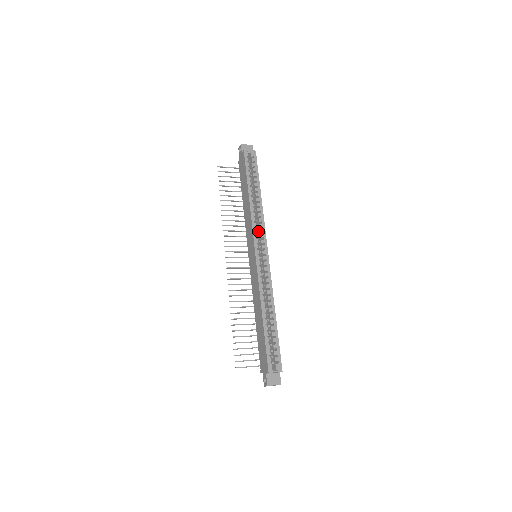
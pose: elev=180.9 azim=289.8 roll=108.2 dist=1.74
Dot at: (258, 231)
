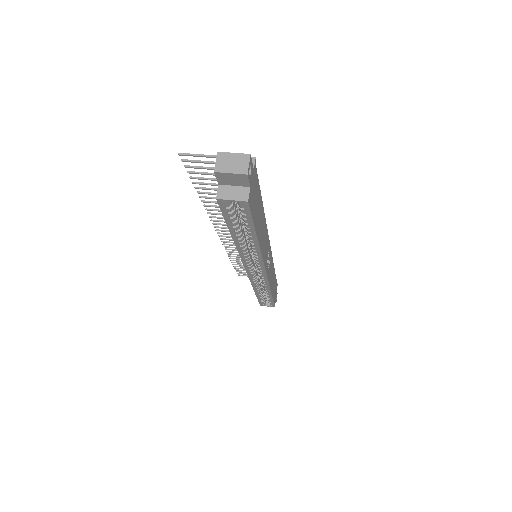
Dot at: occluded
